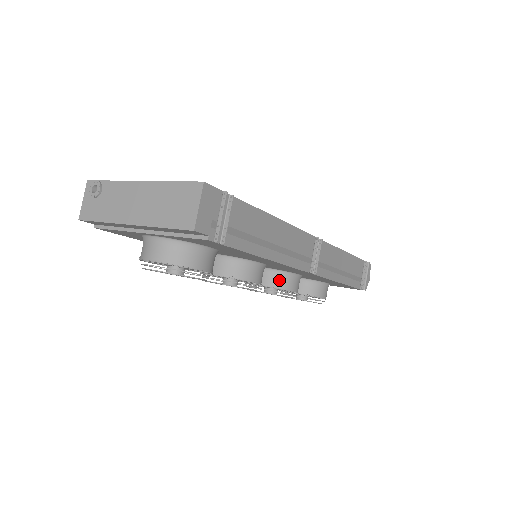
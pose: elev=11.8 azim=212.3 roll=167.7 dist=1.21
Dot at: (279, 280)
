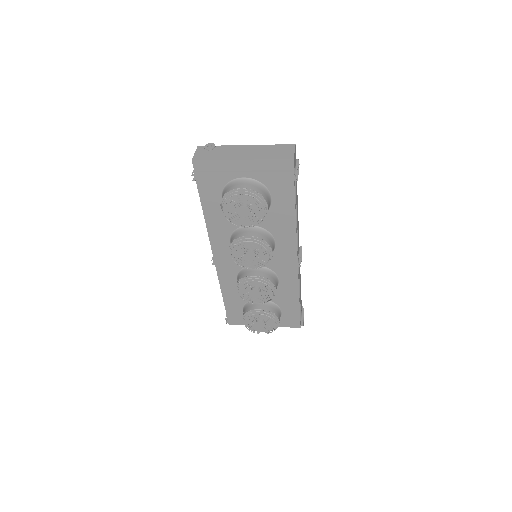
Dot at: (269, 276)
